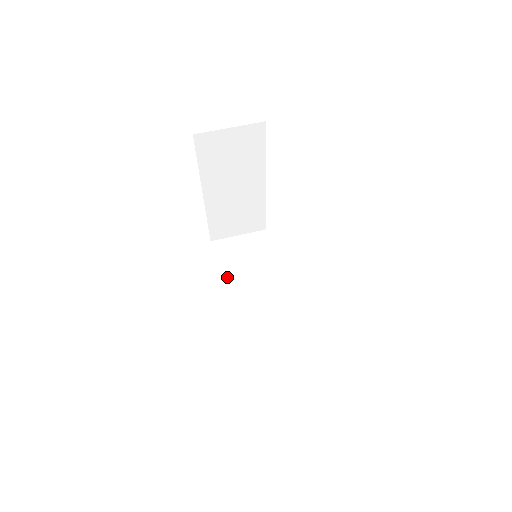
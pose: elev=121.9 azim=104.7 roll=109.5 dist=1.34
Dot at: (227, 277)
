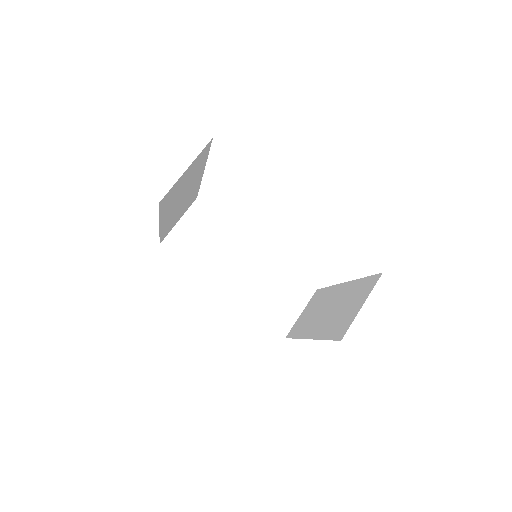
Dot at: (203, 268)
